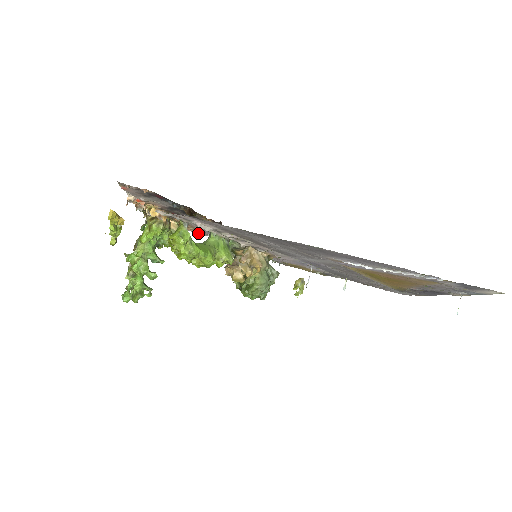
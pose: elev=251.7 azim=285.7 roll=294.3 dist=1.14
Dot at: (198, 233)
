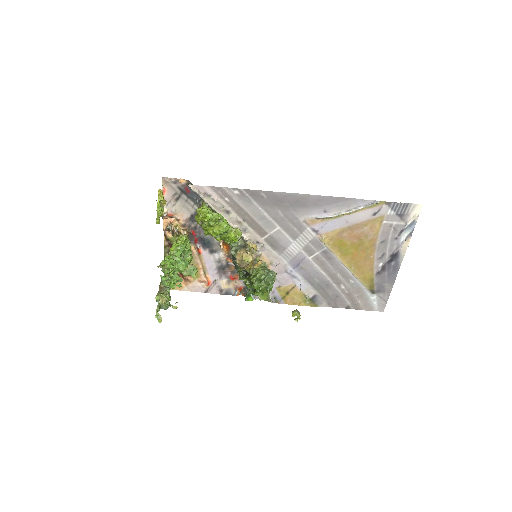
Dot at: (206, 291)
